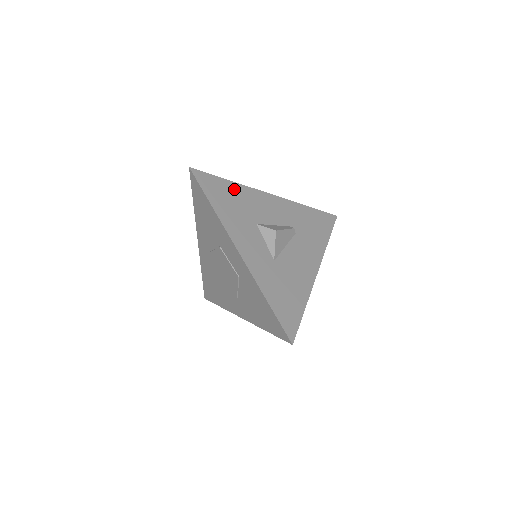
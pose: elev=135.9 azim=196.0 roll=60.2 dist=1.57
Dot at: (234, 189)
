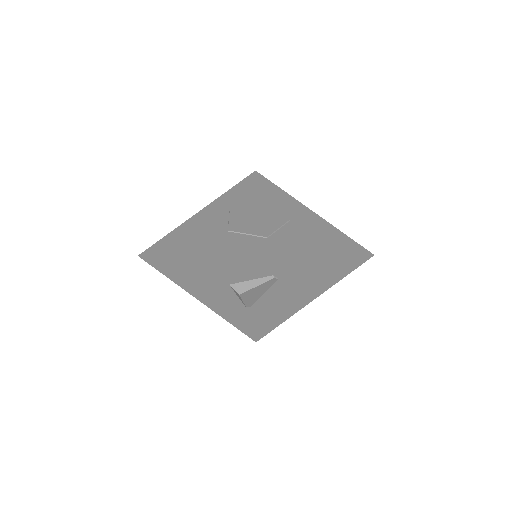
Dot at: occluded
